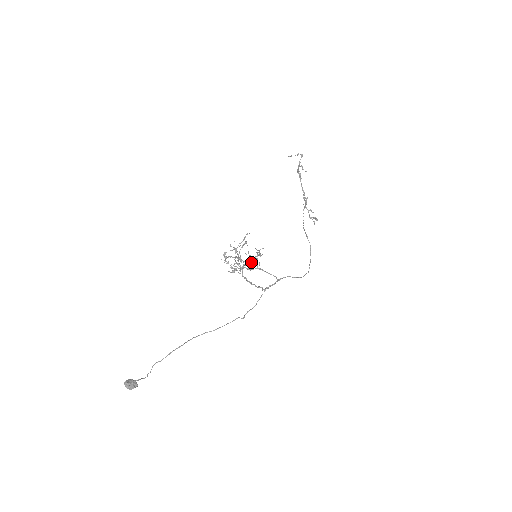
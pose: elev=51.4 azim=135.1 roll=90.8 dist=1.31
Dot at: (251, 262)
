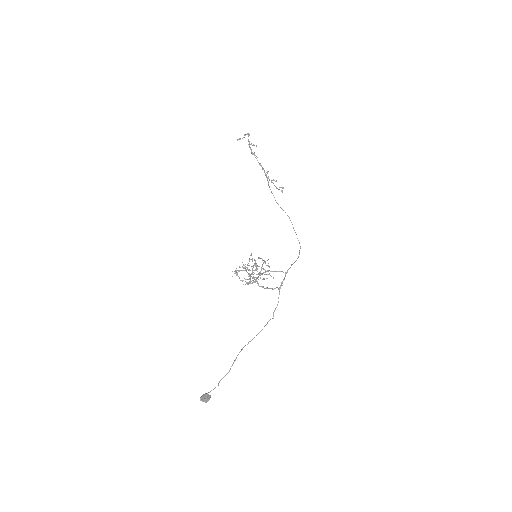
Dot at: occluded
